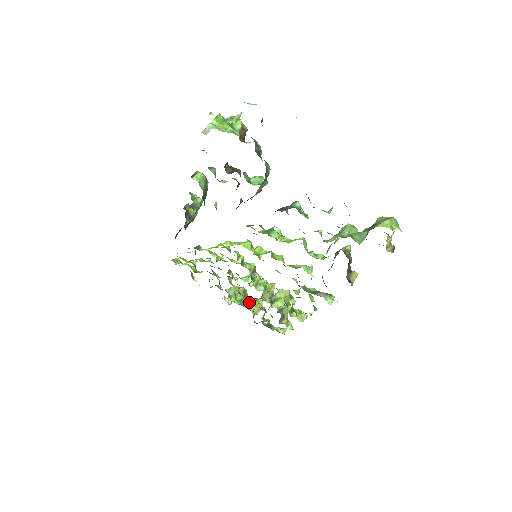
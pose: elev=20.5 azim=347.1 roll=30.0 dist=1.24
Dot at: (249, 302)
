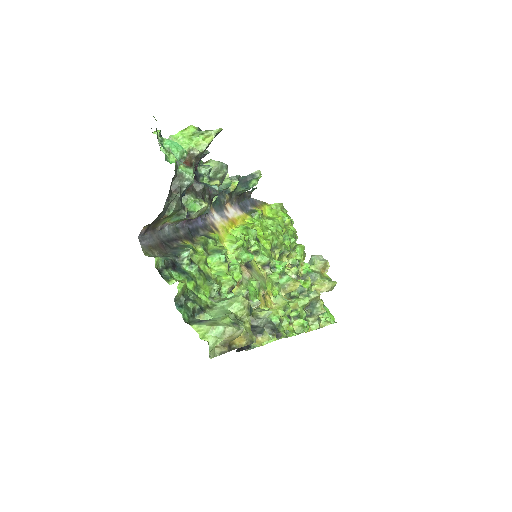
Dot at: occluded
